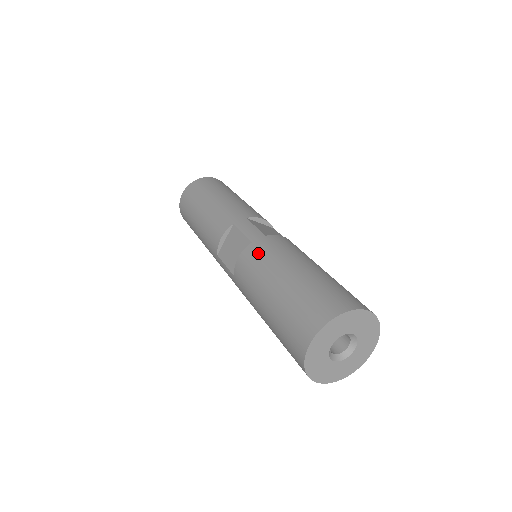
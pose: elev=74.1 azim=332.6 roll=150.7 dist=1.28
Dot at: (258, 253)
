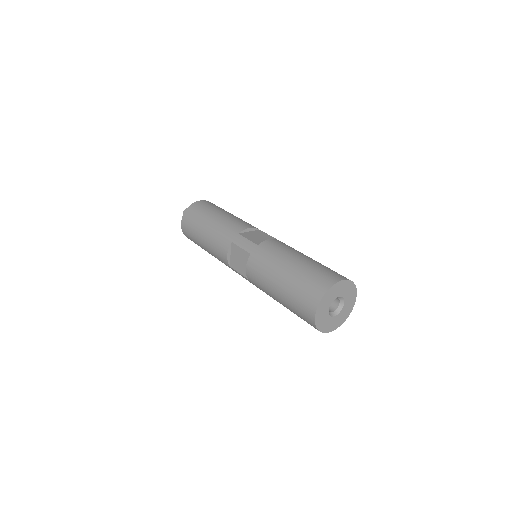
Dot at: (258, 261)
